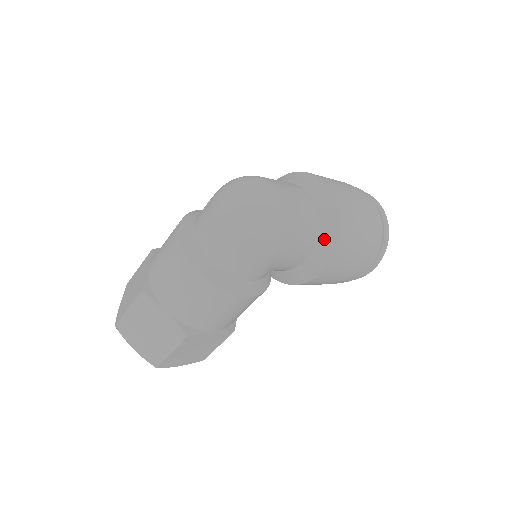
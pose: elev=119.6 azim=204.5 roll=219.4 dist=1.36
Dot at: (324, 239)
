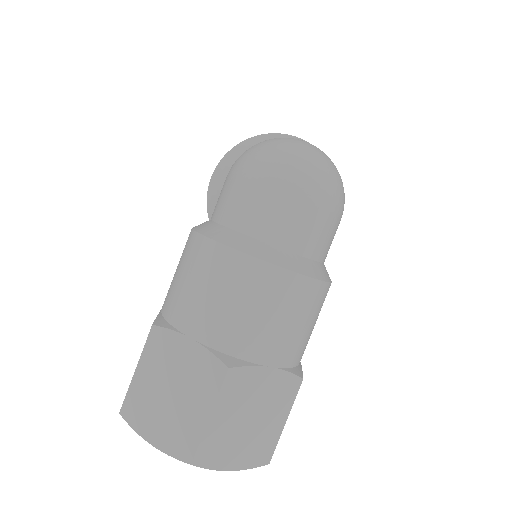
Dot at: occluded
